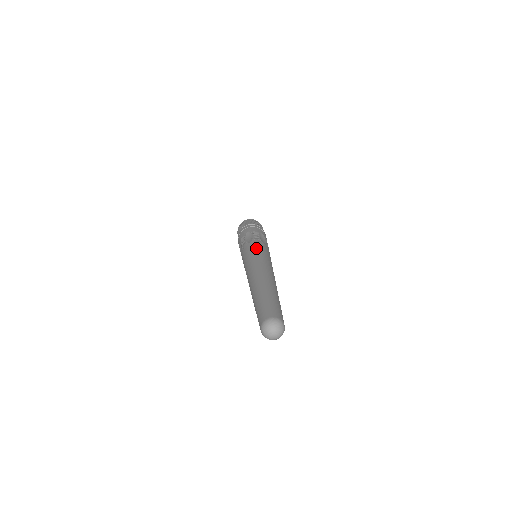
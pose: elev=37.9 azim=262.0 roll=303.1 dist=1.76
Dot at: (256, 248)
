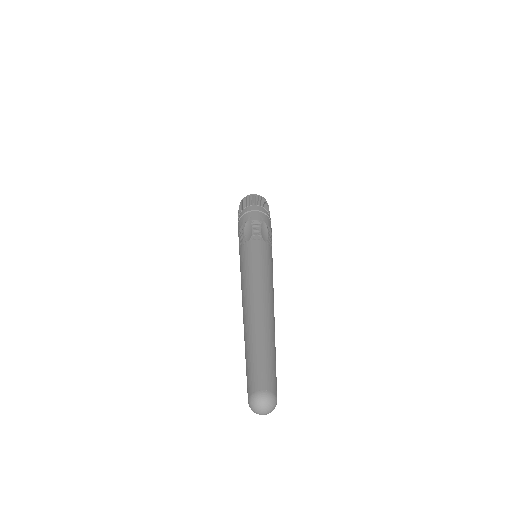
Dot at: (254, 253)
